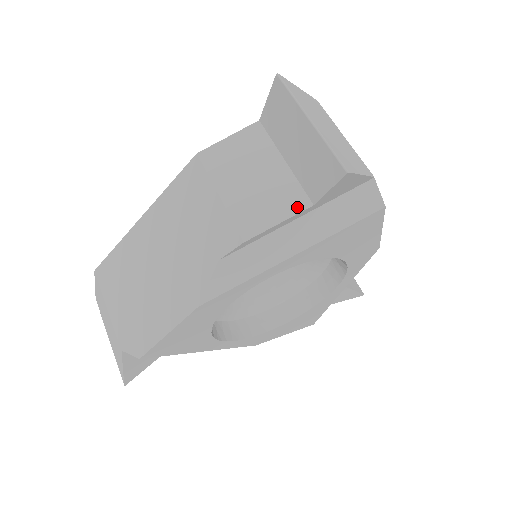
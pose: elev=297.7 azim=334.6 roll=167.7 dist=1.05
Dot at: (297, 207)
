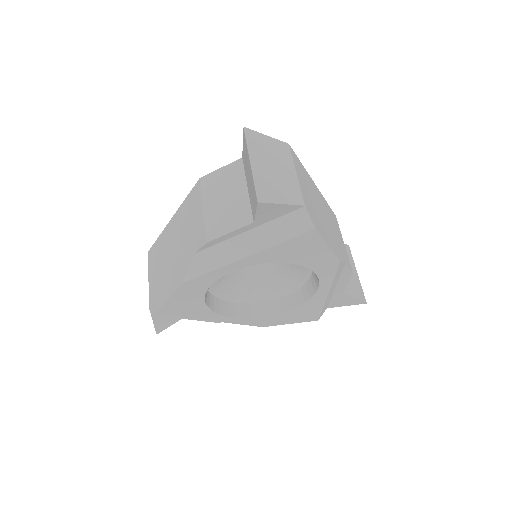
Dot at: (244, 222)
